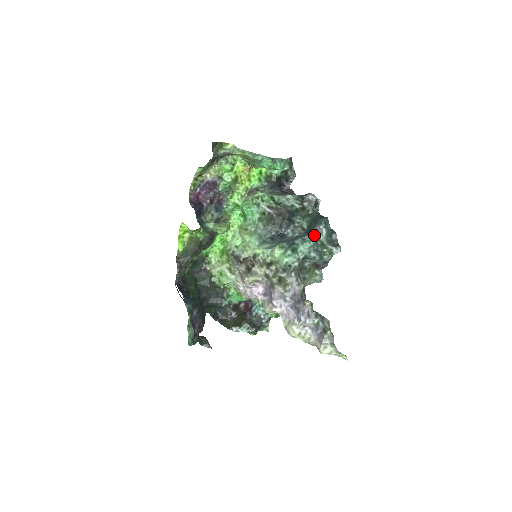
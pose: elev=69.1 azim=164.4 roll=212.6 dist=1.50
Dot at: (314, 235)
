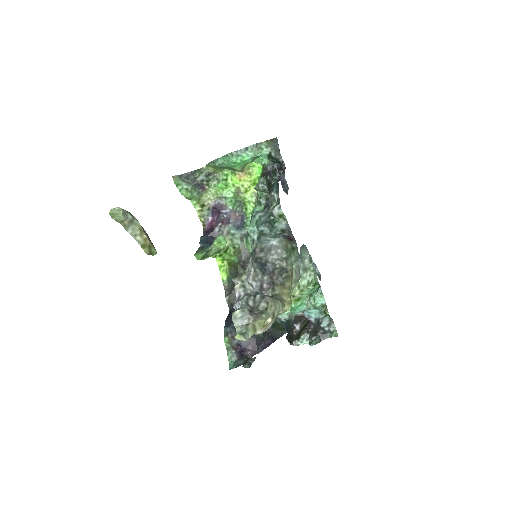
Dot at: (267, 206)
